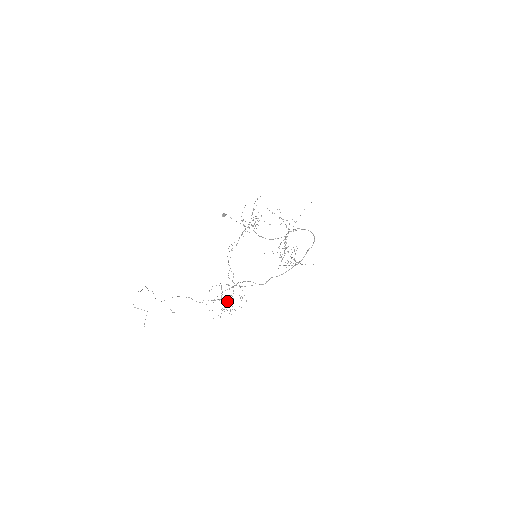
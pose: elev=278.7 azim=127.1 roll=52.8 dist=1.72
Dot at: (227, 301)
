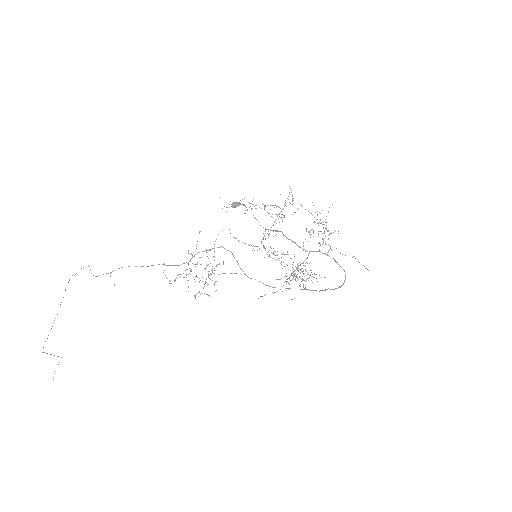
Dot at: (197, 264)
